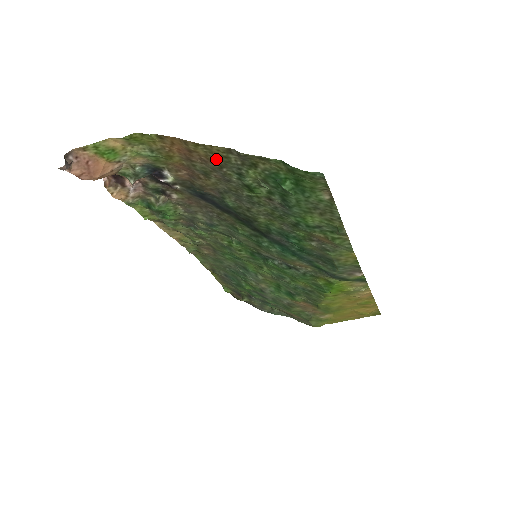
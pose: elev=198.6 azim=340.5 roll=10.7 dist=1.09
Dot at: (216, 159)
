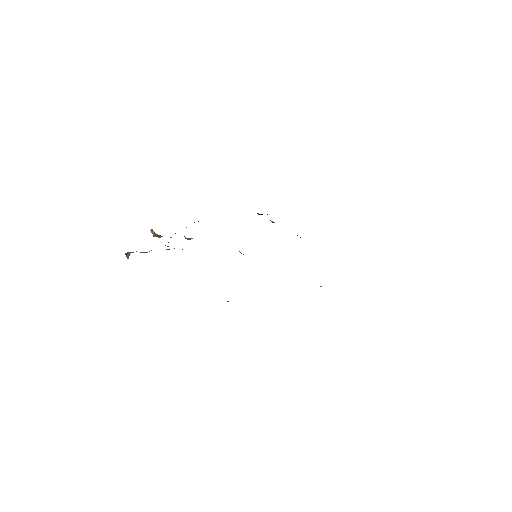
Dot at: occluded
